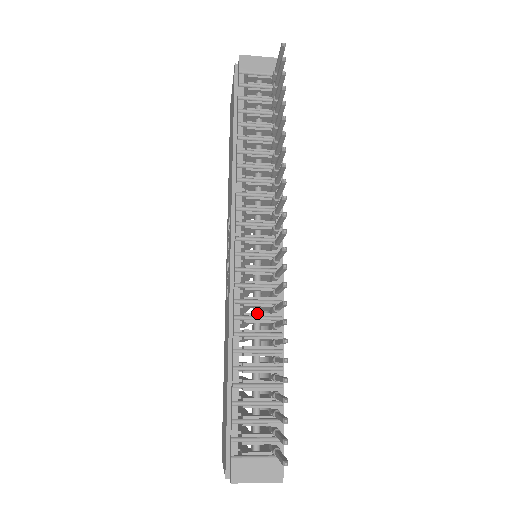
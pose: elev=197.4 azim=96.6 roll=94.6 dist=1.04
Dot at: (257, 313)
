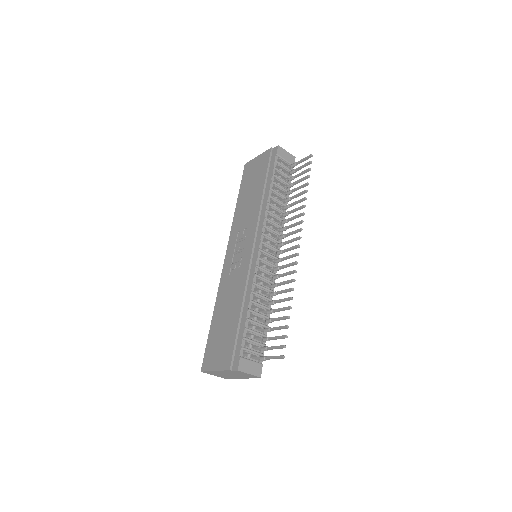
Dot at: (263, 285)
